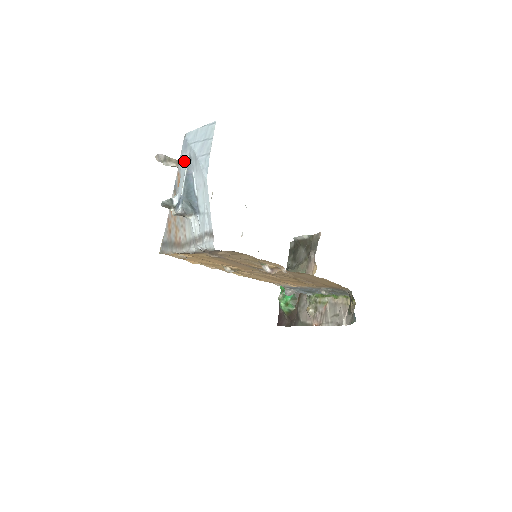
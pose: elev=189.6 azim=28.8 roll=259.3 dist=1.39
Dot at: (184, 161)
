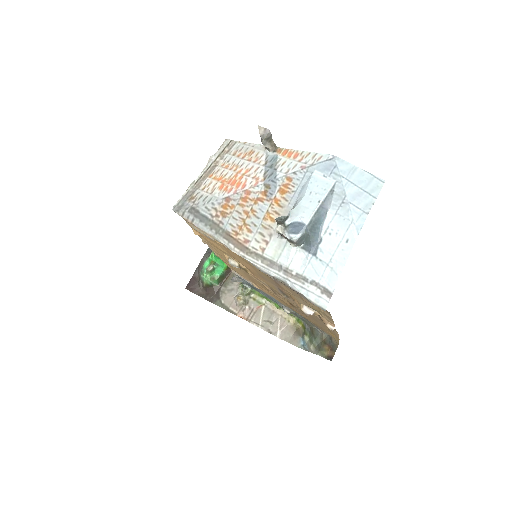
Dot at: (319, 184)
